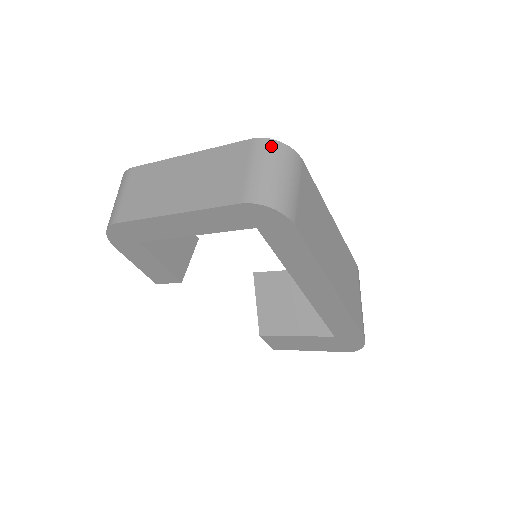
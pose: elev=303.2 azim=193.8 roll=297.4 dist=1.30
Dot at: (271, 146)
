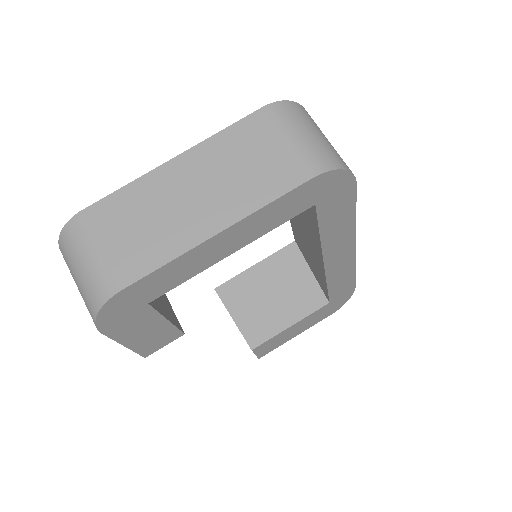
Dot at: (290, 108)
